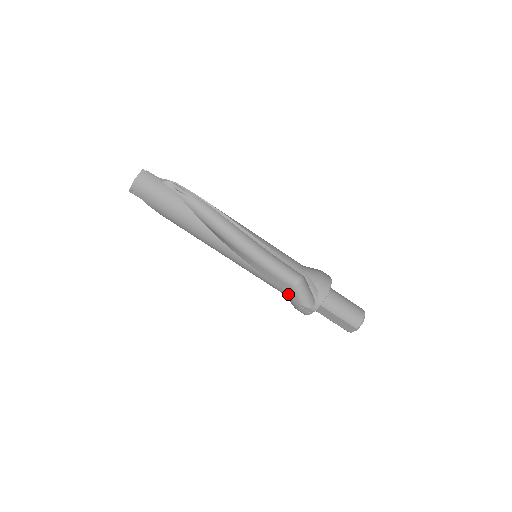
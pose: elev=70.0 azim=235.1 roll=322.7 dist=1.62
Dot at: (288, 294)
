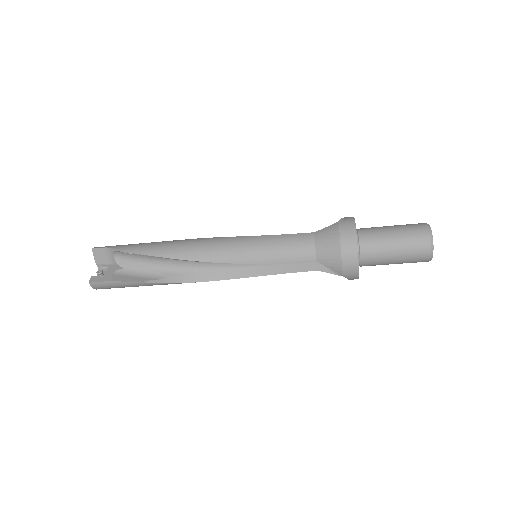
Dot at: (318, 269)
